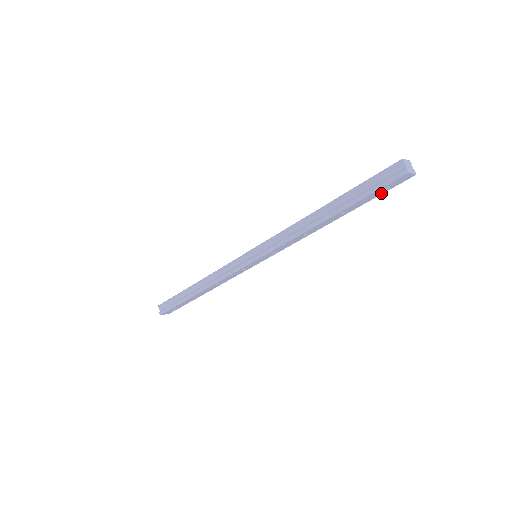
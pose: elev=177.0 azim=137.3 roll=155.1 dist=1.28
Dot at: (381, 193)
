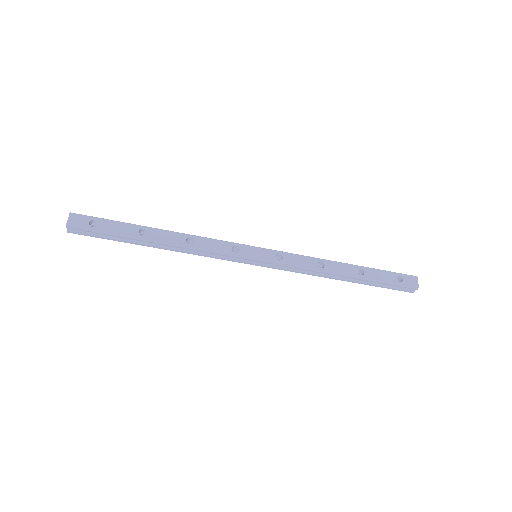
Dot at: occluded
